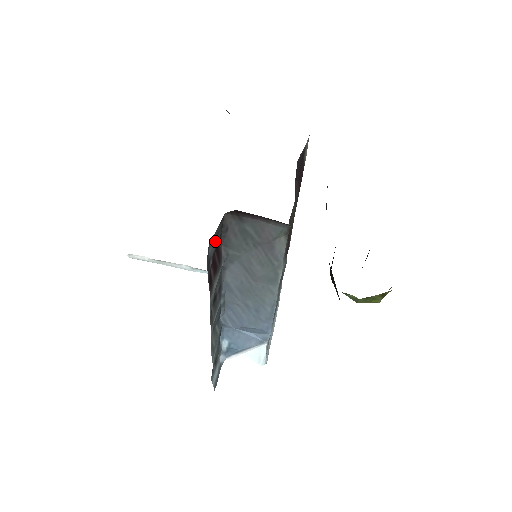
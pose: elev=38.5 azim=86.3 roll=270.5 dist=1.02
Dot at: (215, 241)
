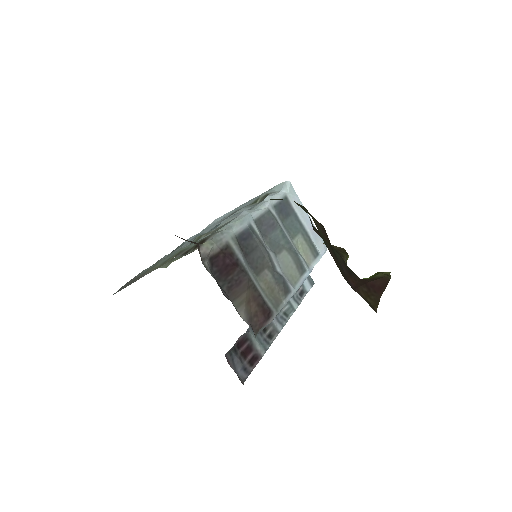
Dot at: (236, 362)
